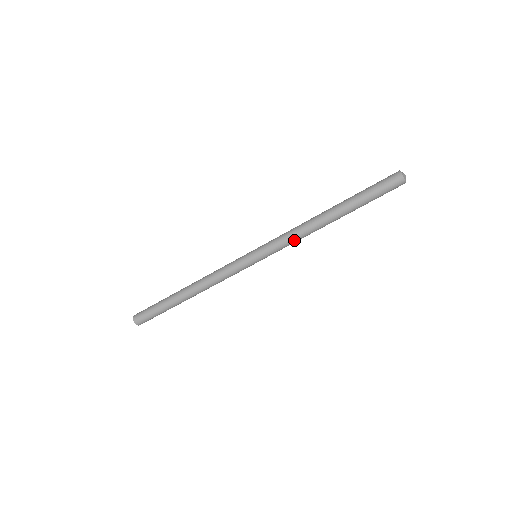
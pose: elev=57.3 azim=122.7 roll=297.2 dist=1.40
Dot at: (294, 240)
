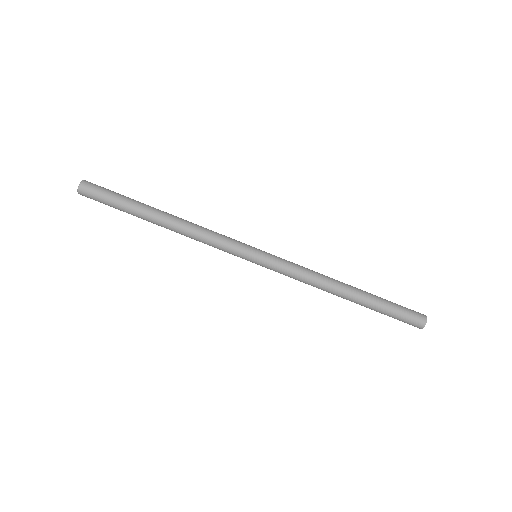
Dot at: (303, 276)
